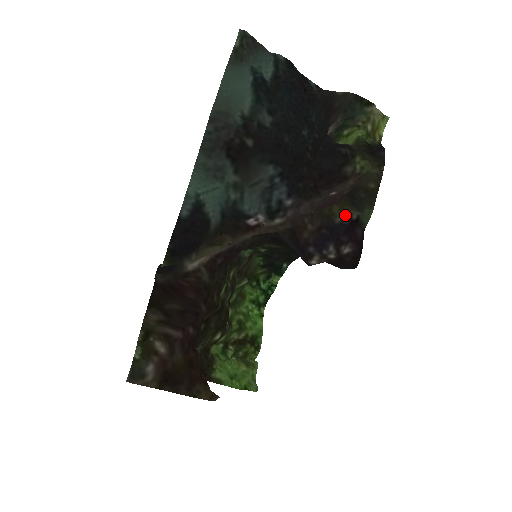
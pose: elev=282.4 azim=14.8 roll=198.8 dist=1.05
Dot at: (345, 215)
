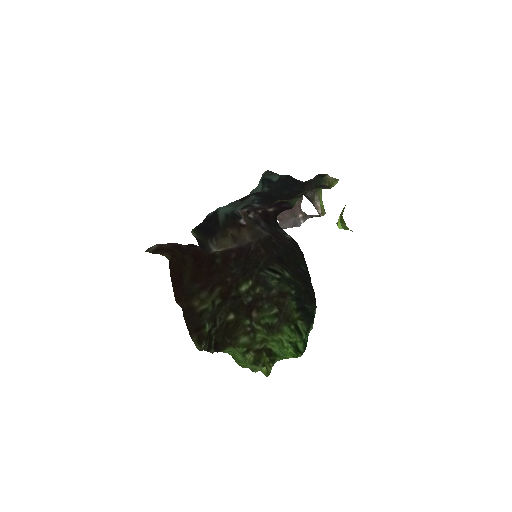
Dot at: (279, 201)
